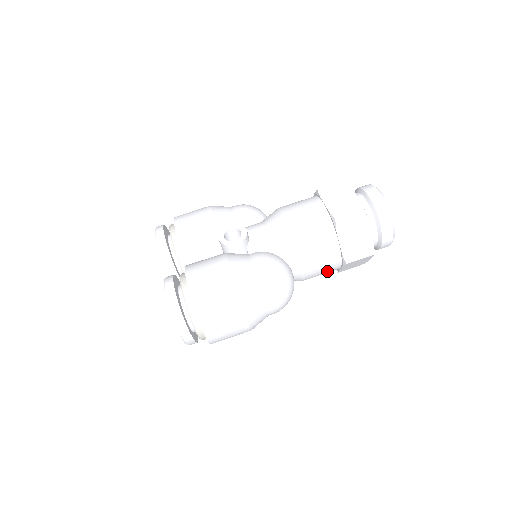
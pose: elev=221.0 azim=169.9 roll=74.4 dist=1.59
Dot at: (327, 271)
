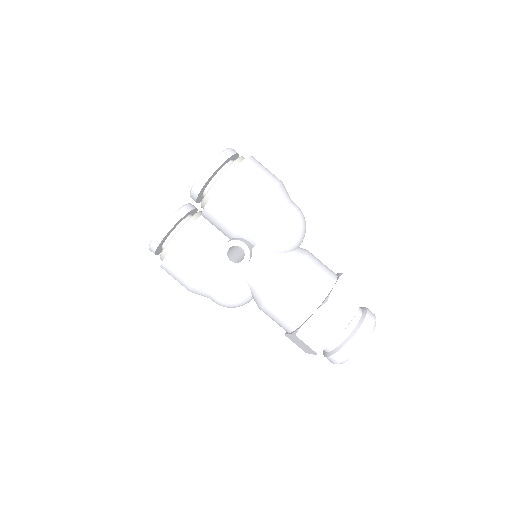
Dot at: occluded
